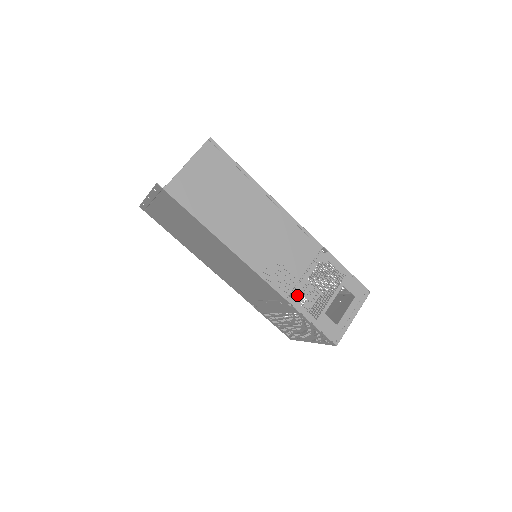
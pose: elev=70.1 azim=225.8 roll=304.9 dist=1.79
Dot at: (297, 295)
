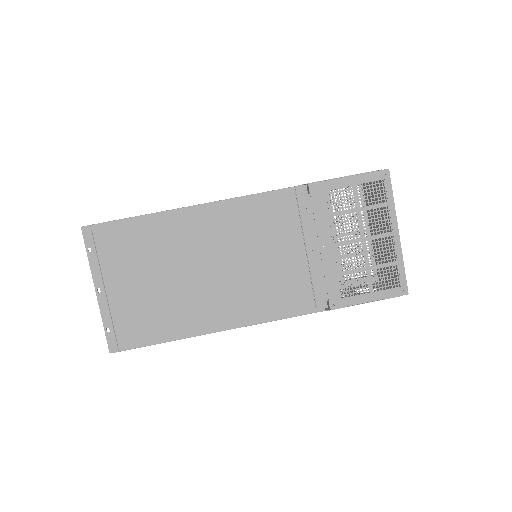
Dot at: occluded
